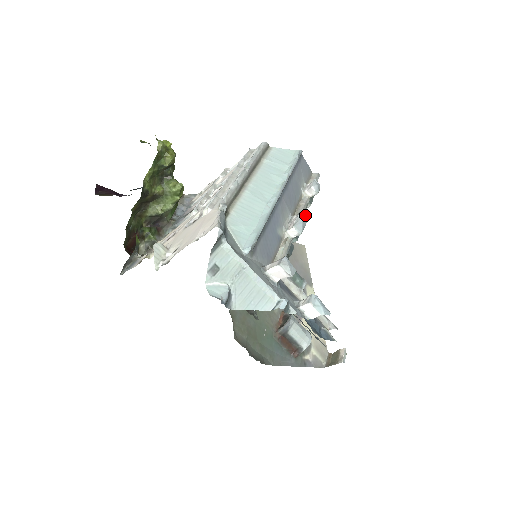
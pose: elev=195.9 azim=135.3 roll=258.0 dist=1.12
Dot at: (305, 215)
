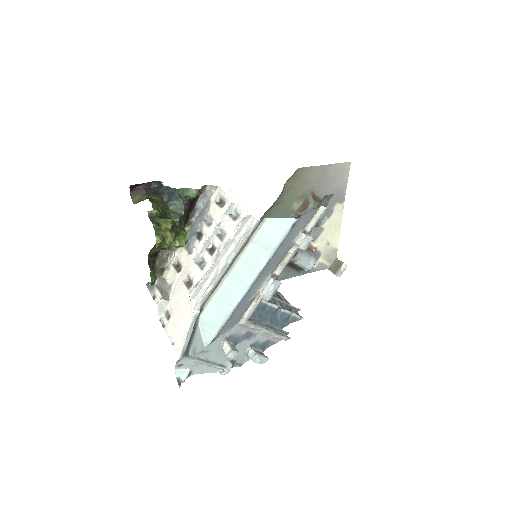
Dot at: occluded
